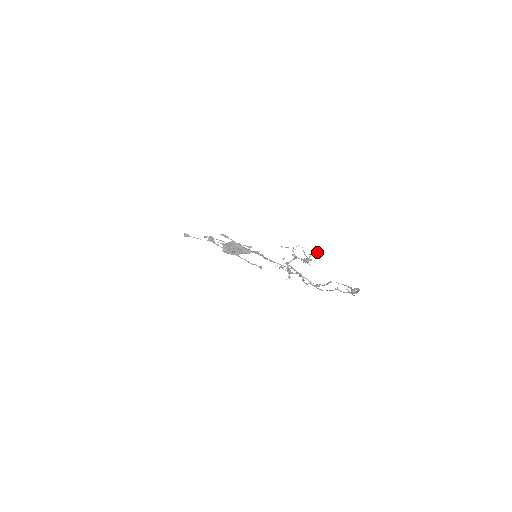
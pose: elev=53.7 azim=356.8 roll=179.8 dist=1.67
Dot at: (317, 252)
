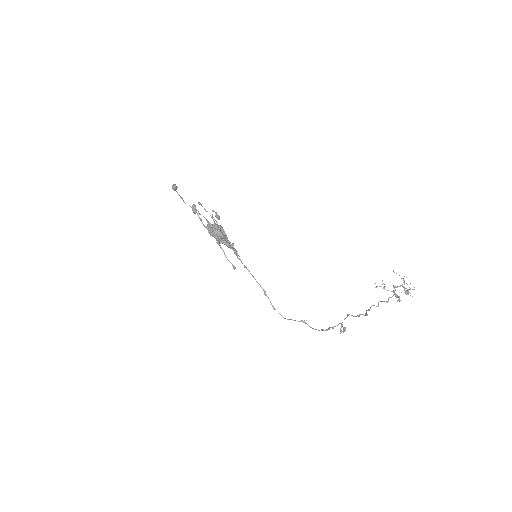
Dot at: (414, 289)
